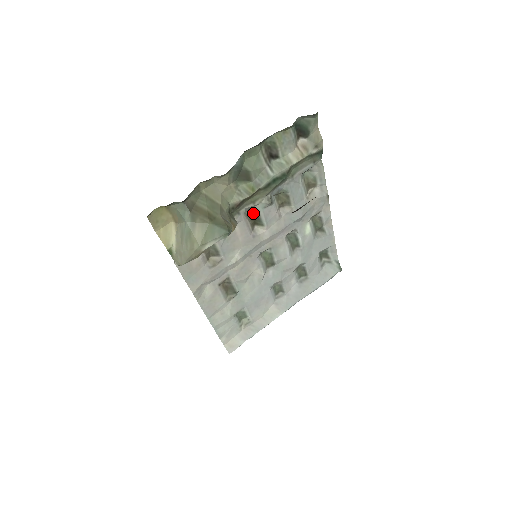
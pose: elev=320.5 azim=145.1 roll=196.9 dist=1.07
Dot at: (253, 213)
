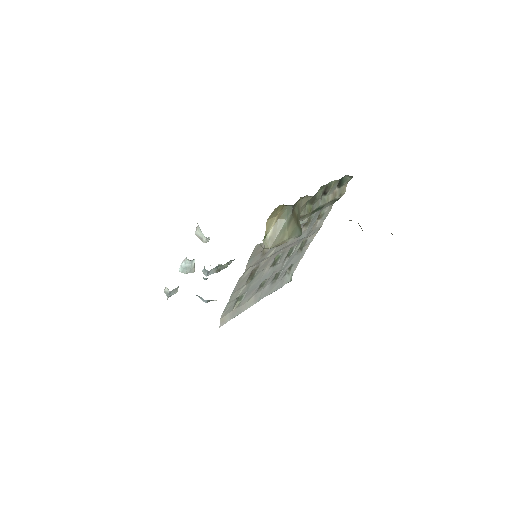
Dot at: occluded
